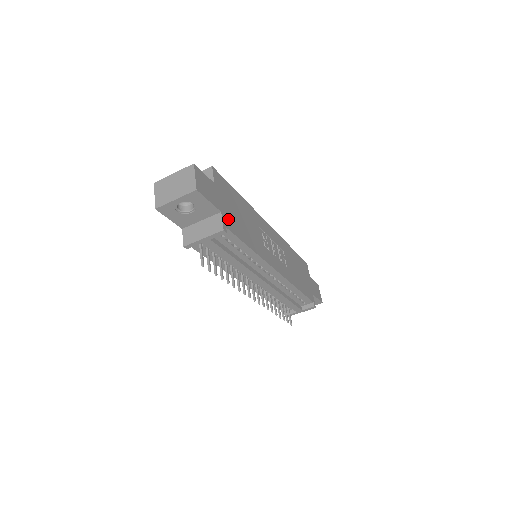
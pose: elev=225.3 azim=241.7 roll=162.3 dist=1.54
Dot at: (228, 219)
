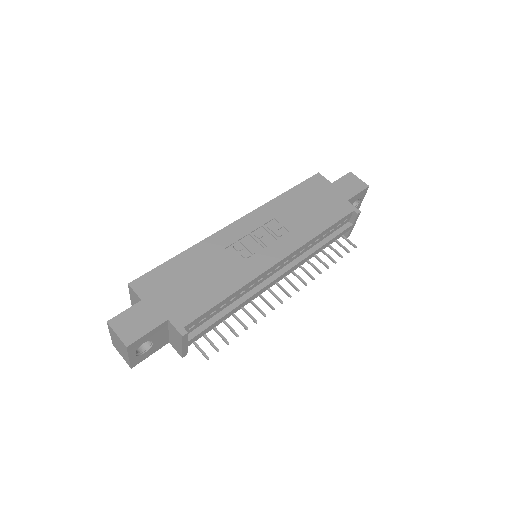
Dot at: (181, 313)
